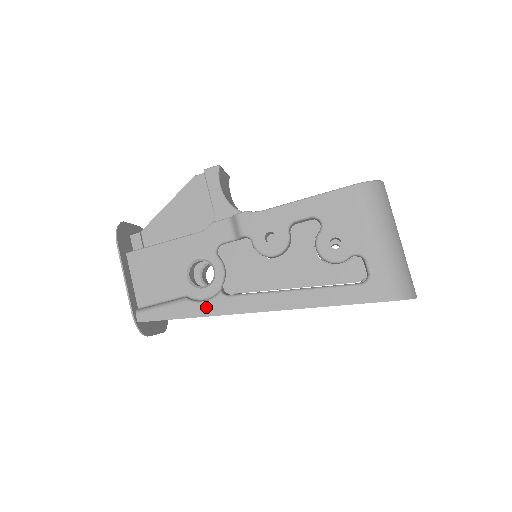
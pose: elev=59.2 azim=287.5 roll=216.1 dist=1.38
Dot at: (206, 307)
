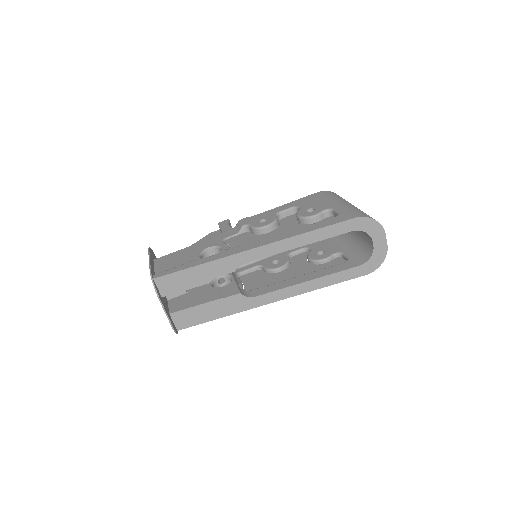
Dot at: (212, 257)
